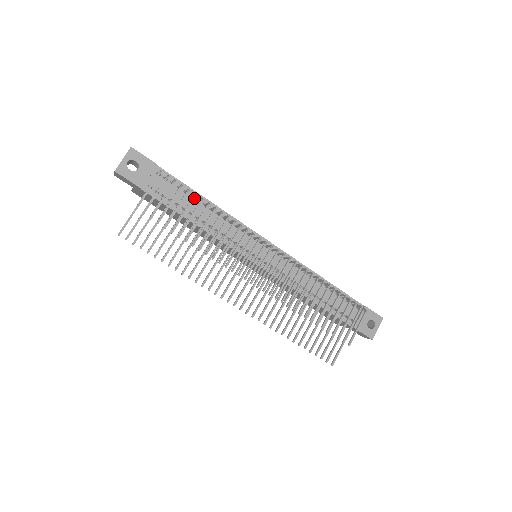
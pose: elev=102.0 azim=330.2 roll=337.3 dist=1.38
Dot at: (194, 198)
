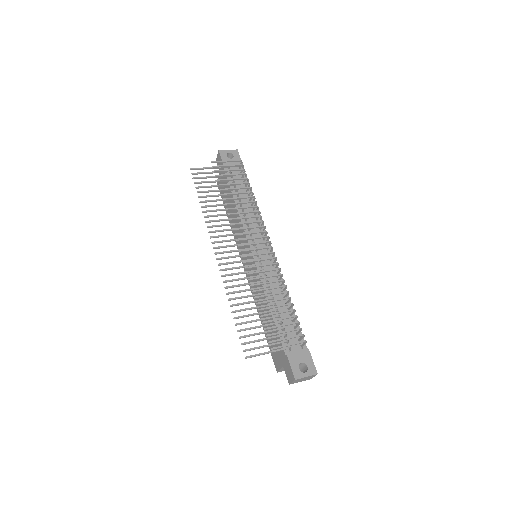
Dot at: (247, 183)
